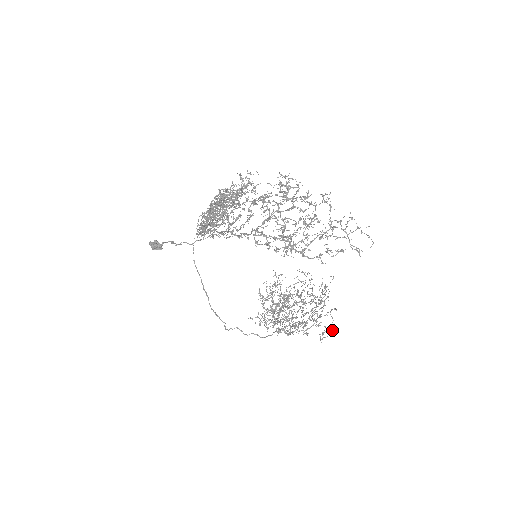
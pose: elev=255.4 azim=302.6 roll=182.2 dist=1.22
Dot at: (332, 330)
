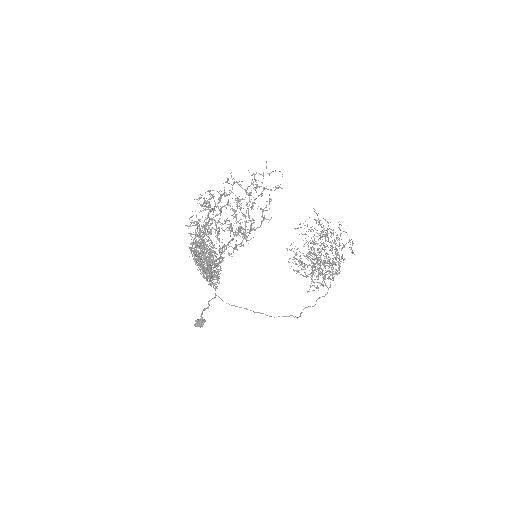
Dot at: occluded
